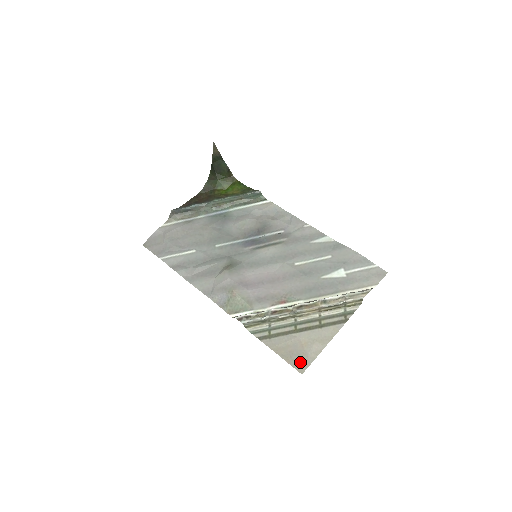
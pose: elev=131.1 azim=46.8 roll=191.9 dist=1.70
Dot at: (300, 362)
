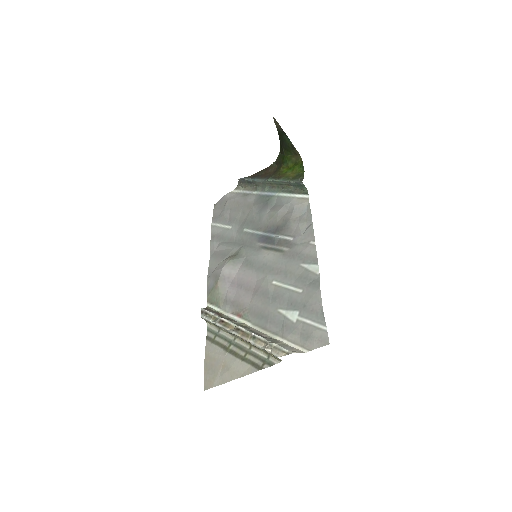
Dot at: (210, 379)
